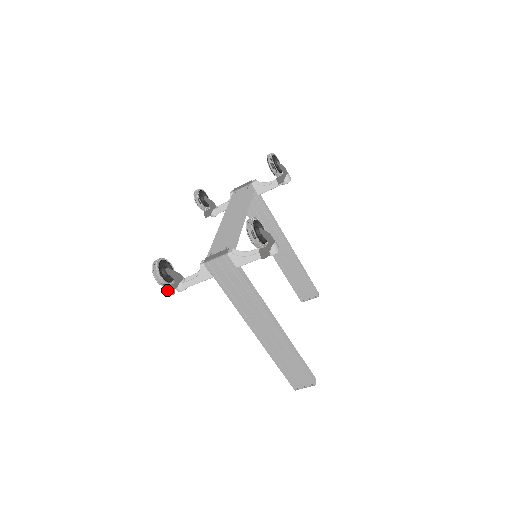
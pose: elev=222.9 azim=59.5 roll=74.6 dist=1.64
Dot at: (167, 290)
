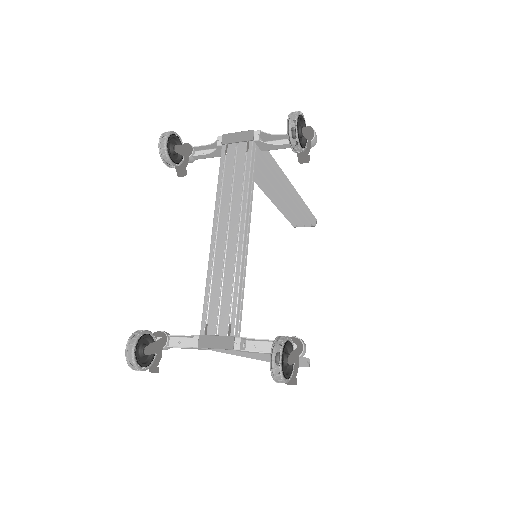
Dot at: occluded
